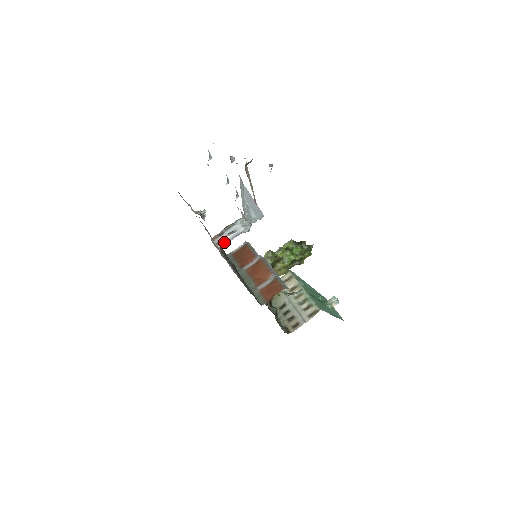
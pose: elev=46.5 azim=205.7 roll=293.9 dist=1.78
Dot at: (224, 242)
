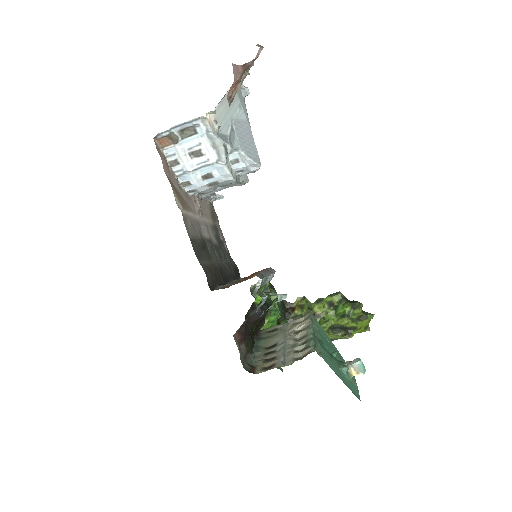
Dot at: (184, 168)
